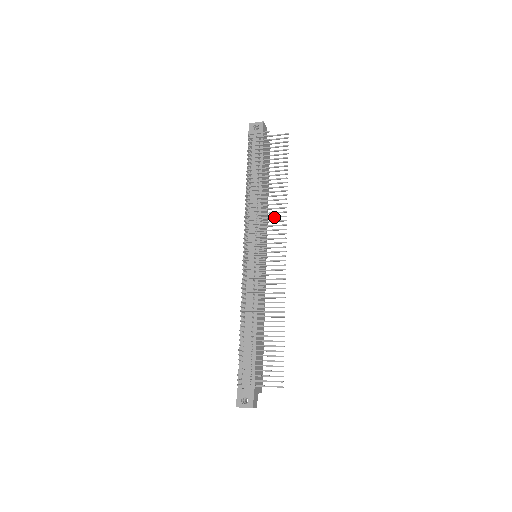
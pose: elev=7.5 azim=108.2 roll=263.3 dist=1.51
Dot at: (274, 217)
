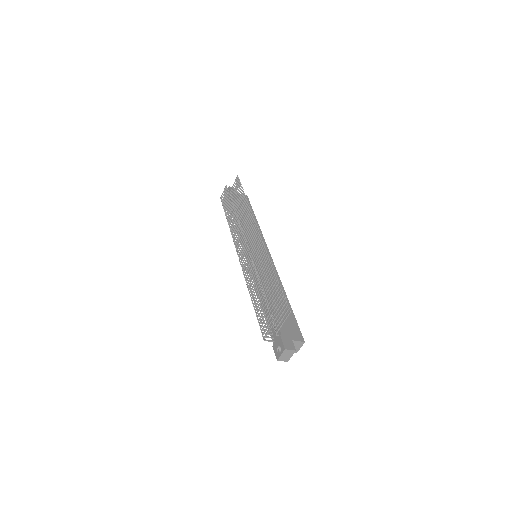
Dot at: (247, 222)
